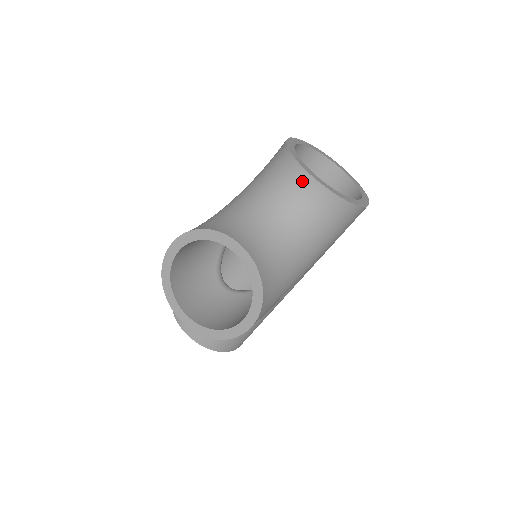
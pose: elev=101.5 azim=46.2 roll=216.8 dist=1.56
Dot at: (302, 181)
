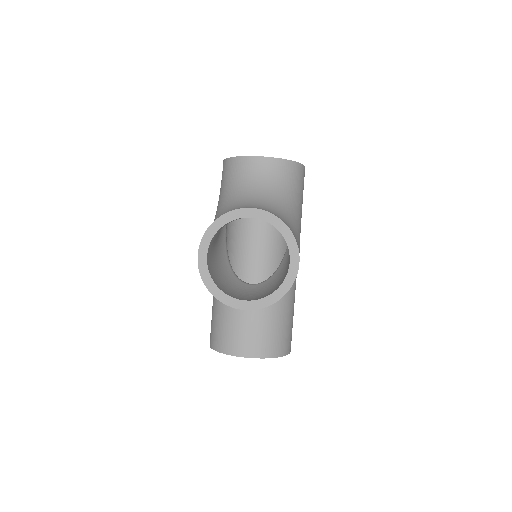
Dot at: (256, 164)
